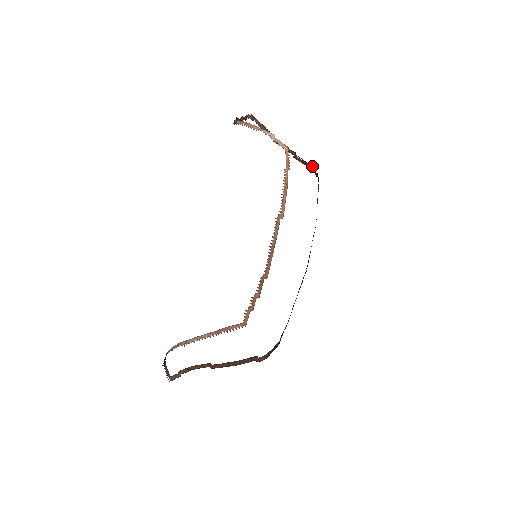
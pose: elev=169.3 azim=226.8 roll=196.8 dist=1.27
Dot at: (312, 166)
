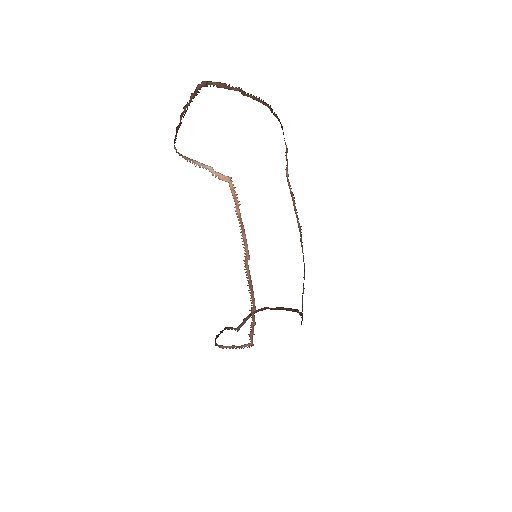
Dot at: occluded
